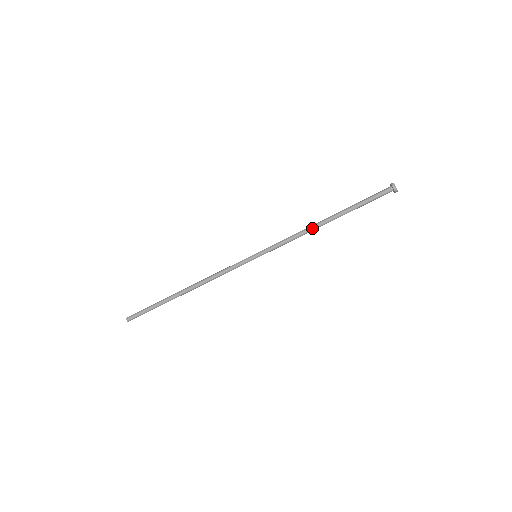
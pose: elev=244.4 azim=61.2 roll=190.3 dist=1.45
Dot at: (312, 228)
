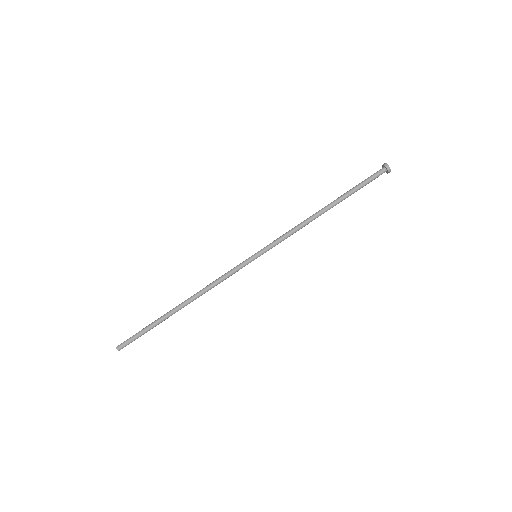
Dot at: (310, 217)
